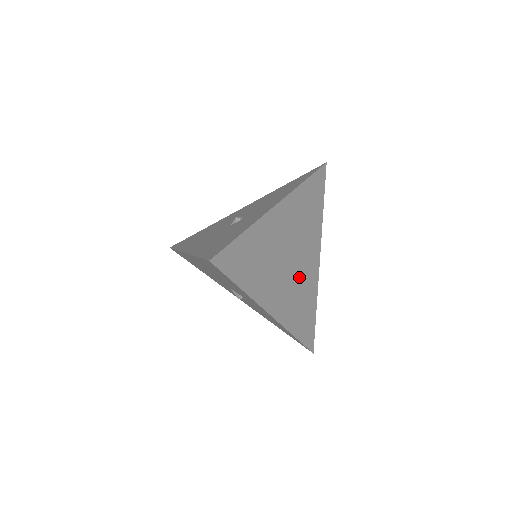
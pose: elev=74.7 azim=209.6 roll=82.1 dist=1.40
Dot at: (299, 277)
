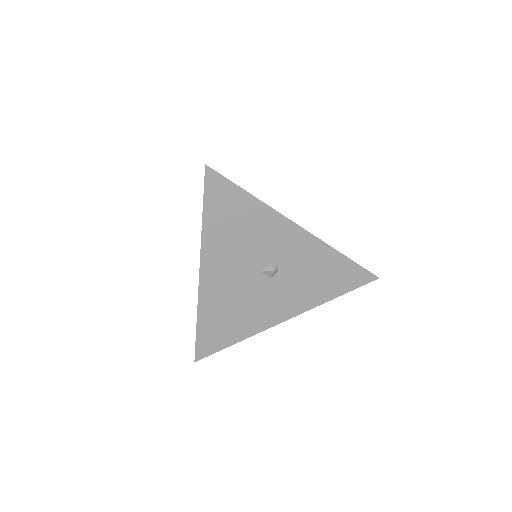
Dot at: occluded
